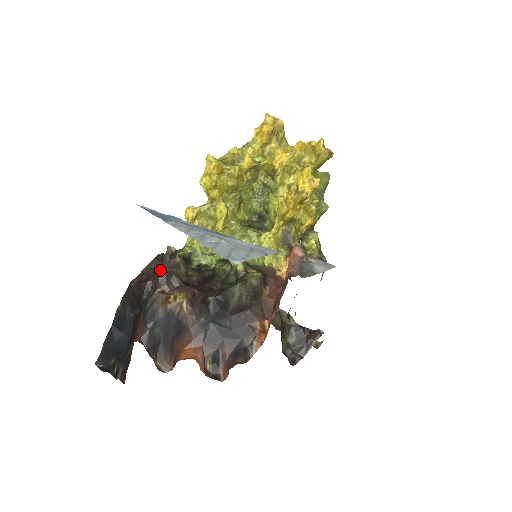
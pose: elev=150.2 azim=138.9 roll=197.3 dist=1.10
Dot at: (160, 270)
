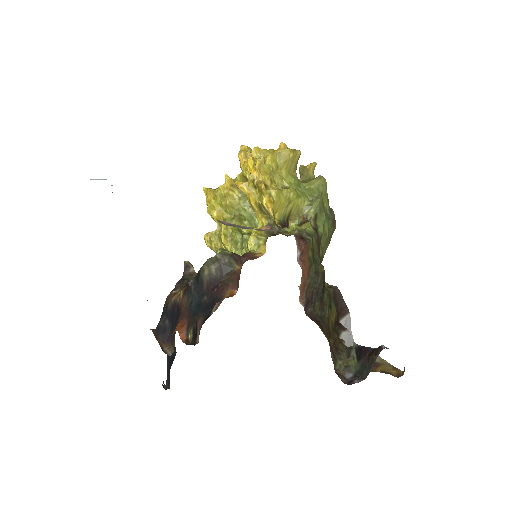
Dot at: (179, 280)
